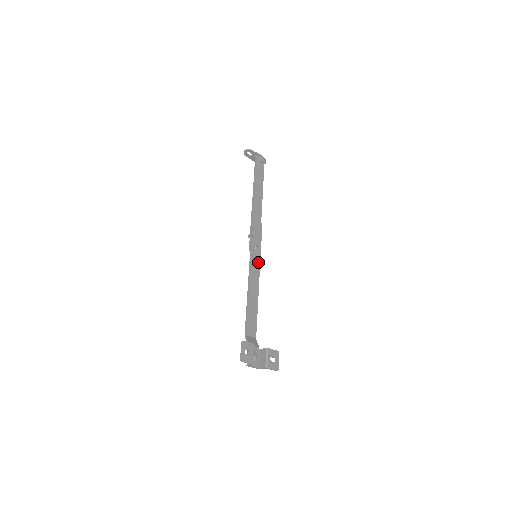
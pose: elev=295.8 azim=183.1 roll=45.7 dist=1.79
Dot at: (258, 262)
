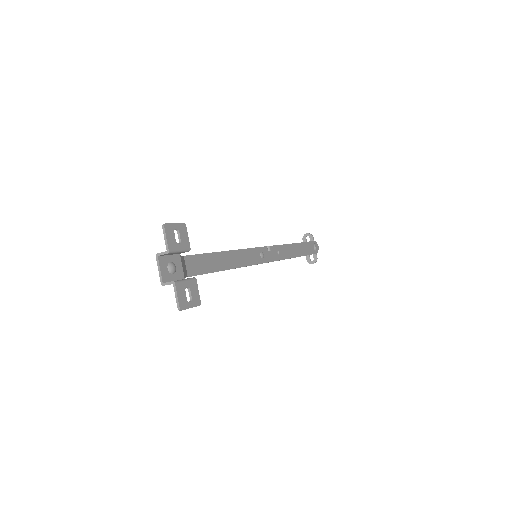
Dot at: (253, 261)
